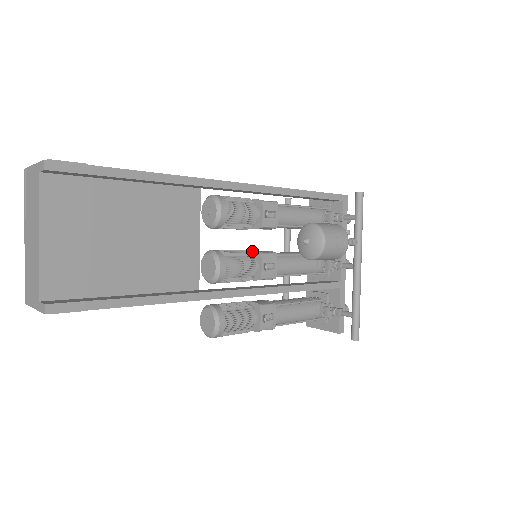
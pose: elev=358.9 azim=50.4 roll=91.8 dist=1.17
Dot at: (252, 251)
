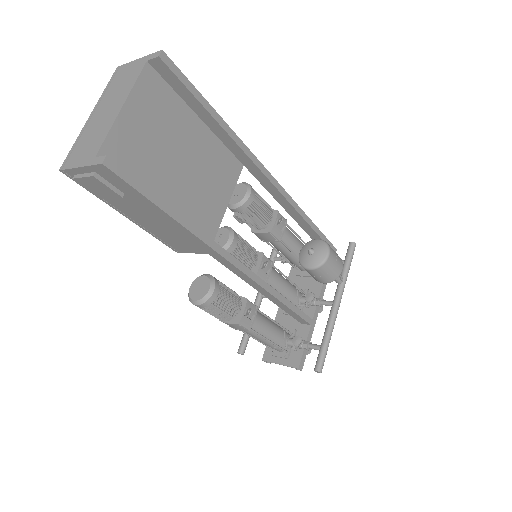
Dot at: occluded
